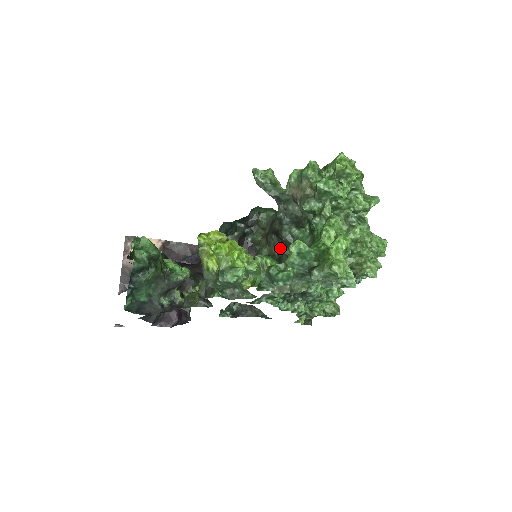
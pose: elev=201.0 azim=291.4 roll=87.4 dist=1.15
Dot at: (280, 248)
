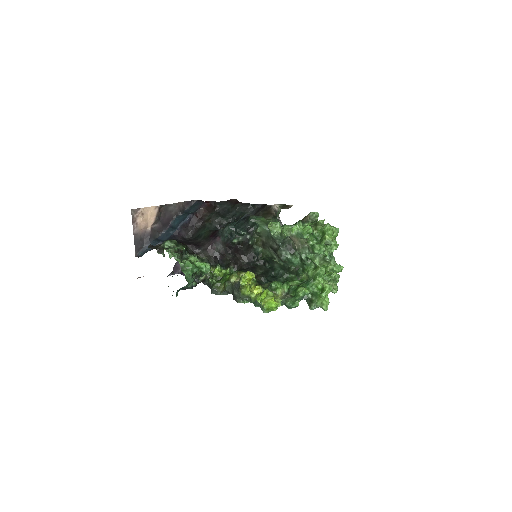
Dot at: (276, 258)
